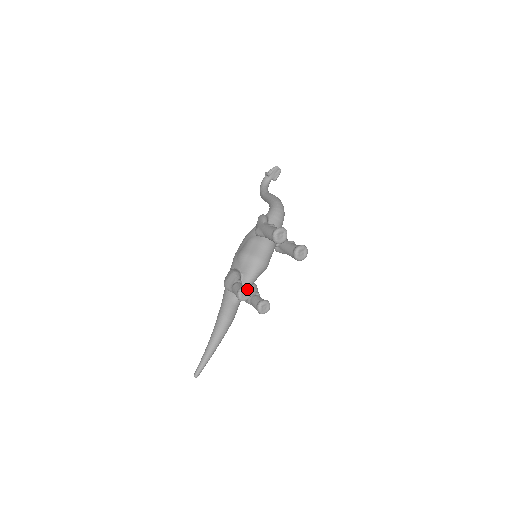
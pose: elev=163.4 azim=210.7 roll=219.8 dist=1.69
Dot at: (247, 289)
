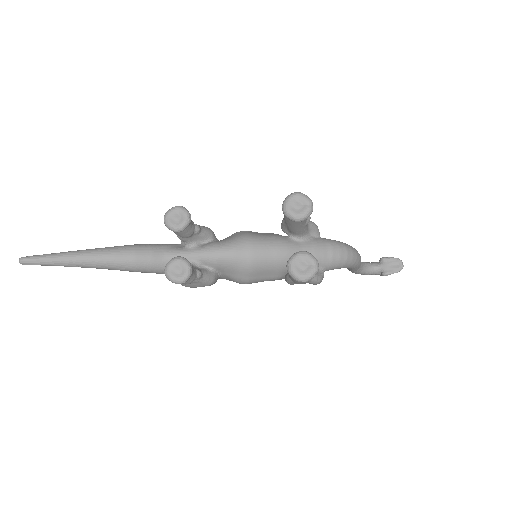
Dot at: (186, 214)
